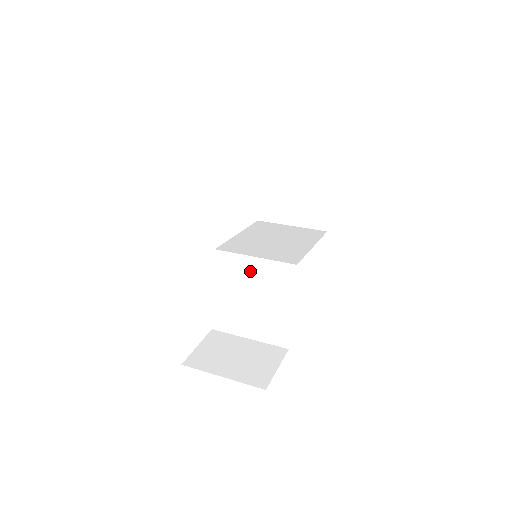
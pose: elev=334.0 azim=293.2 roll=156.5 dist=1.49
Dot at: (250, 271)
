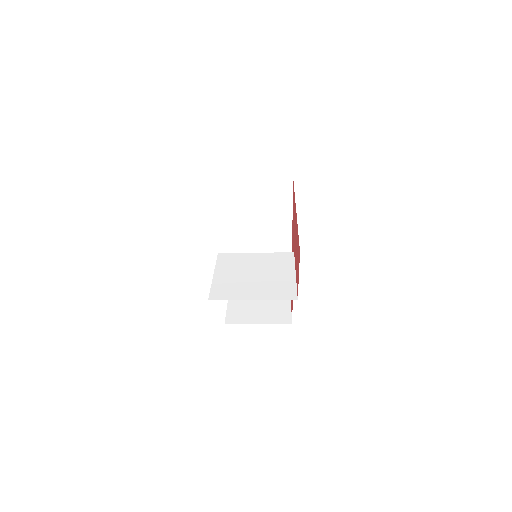
Dot at: (252, 260)
